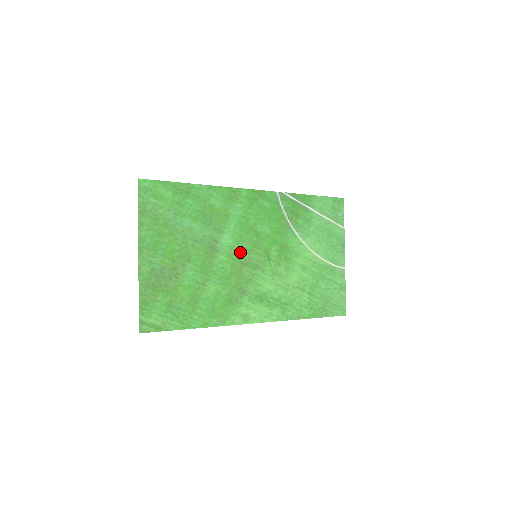
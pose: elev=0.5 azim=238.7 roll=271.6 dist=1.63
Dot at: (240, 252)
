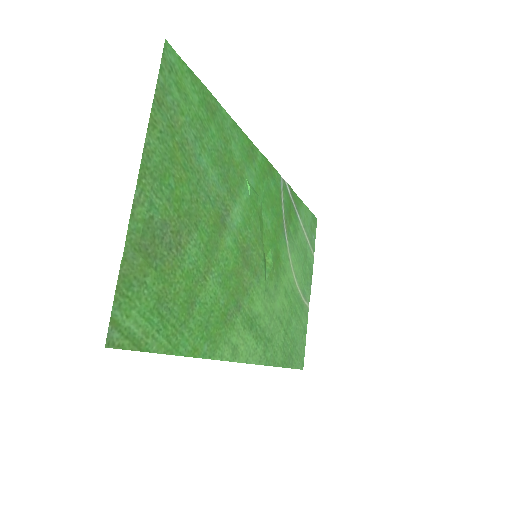
Dot at: (245, 242)
